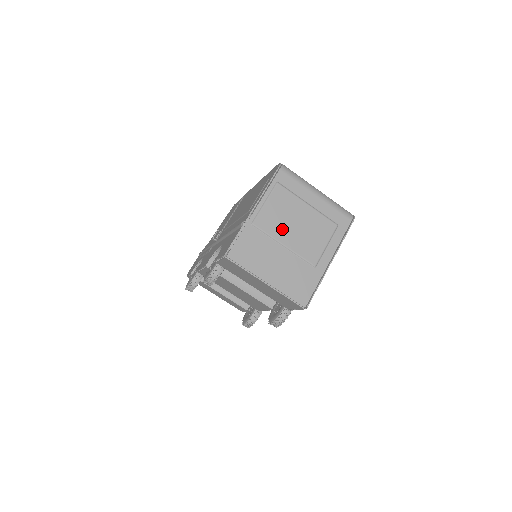
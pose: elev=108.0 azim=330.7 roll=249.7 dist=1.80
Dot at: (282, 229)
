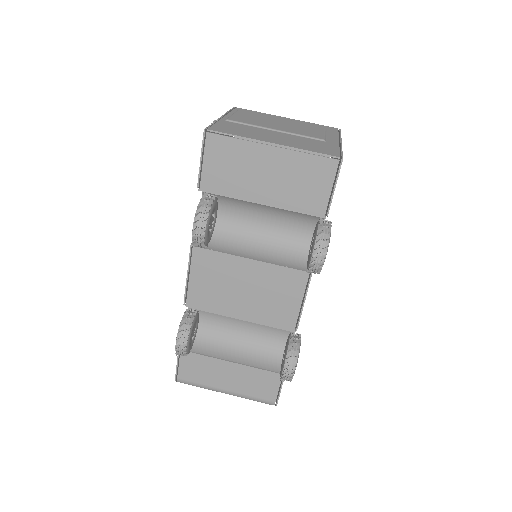
Dot at: (264, 124)
